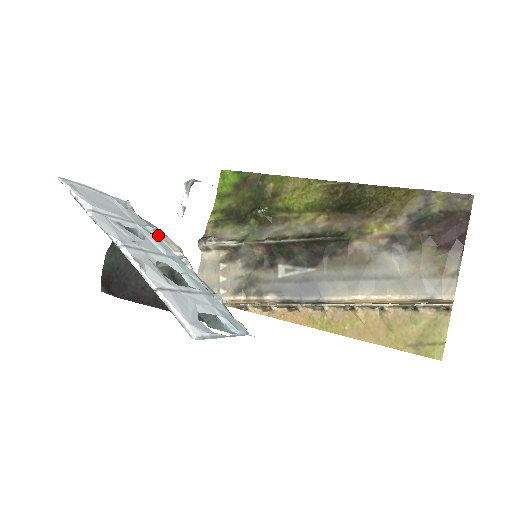
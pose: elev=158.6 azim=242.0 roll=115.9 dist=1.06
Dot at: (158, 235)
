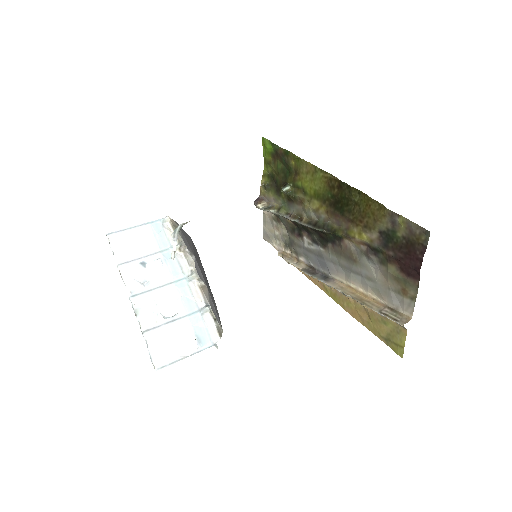
Dot at: (180, 251)
